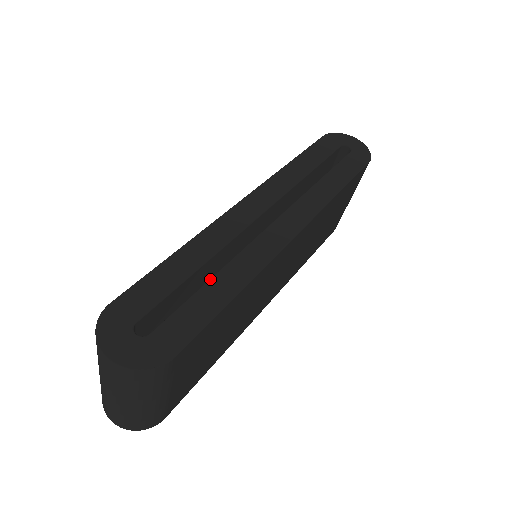
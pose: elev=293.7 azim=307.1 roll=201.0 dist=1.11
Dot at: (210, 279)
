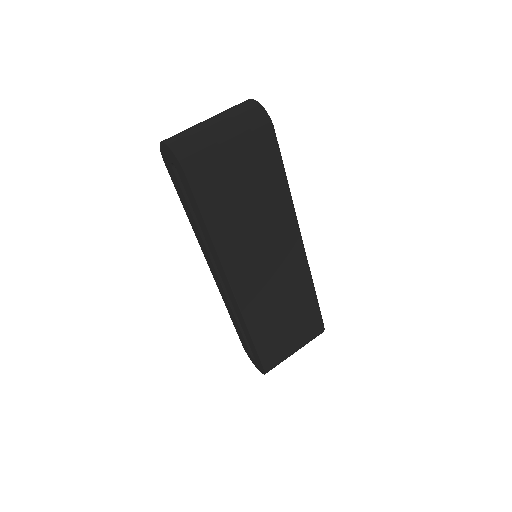
Dot at: occluded
